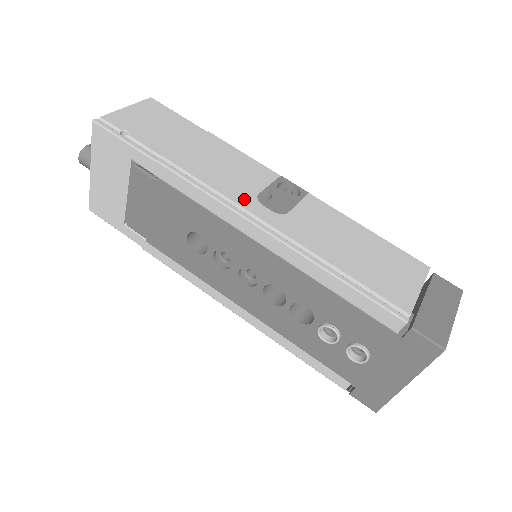
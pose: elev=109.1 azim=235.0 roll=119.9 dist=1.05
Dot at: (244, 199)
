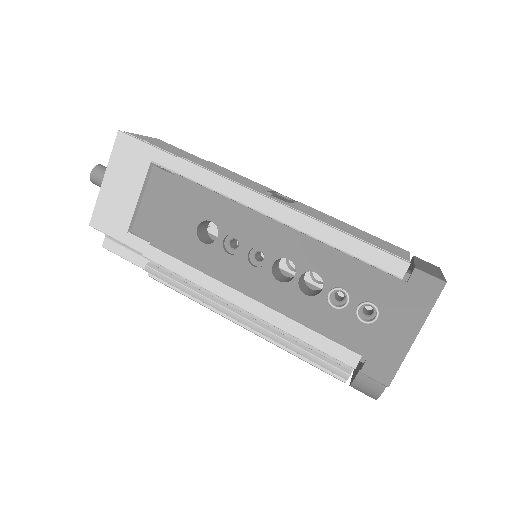
Dot at: (254, 188)
